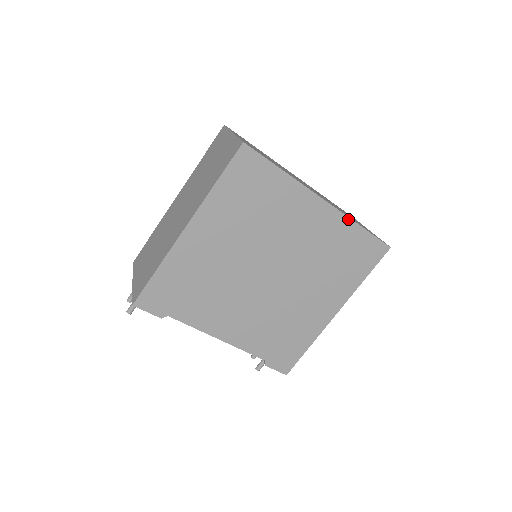
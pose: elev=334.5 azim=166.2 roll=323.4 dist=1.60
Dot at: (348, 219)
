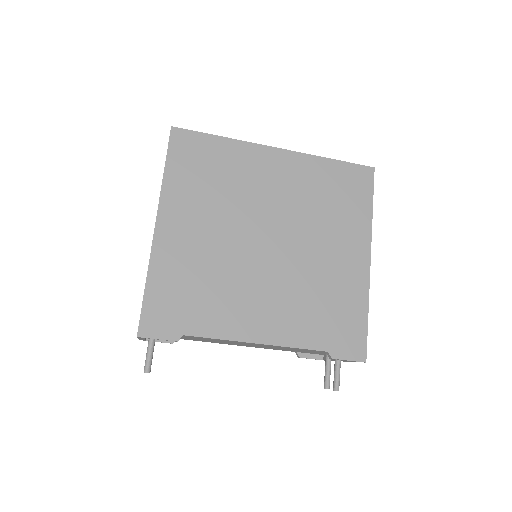
Dot at: (312, 157)
